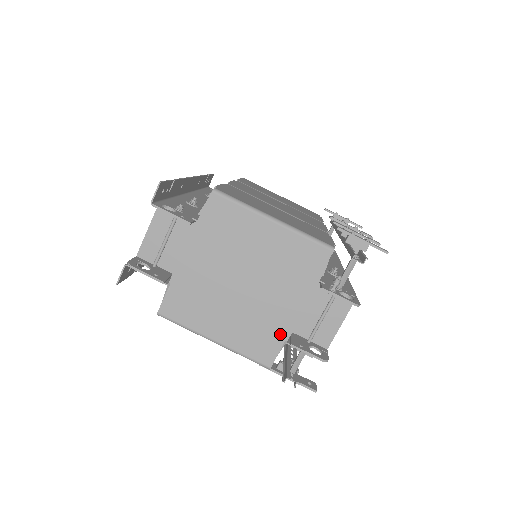
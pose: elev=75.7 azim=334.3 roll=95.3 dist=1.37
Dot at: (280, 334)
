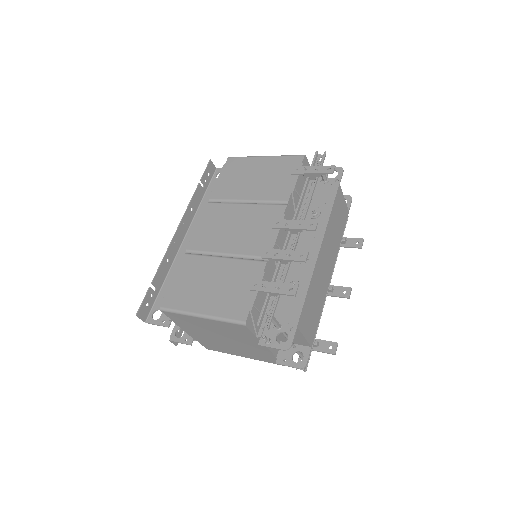
Dot at: (269, 355)
